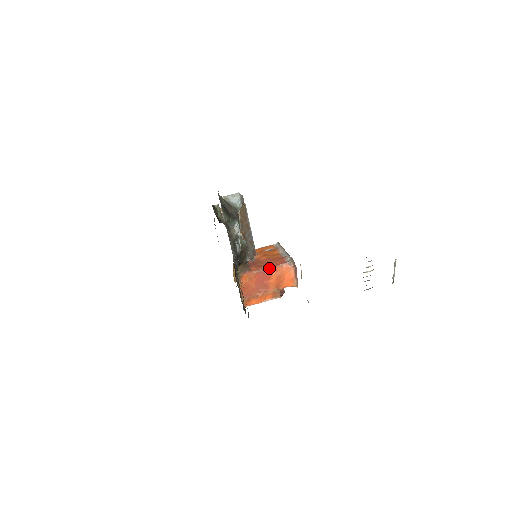
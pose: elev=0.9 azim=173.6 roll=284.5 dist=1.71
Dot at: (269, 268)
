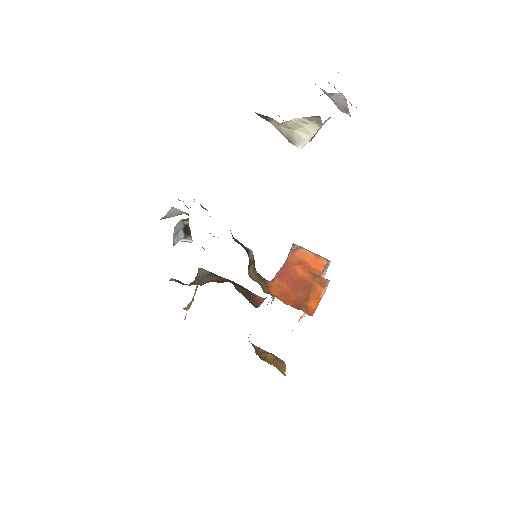
Dot at: (283, 265)
